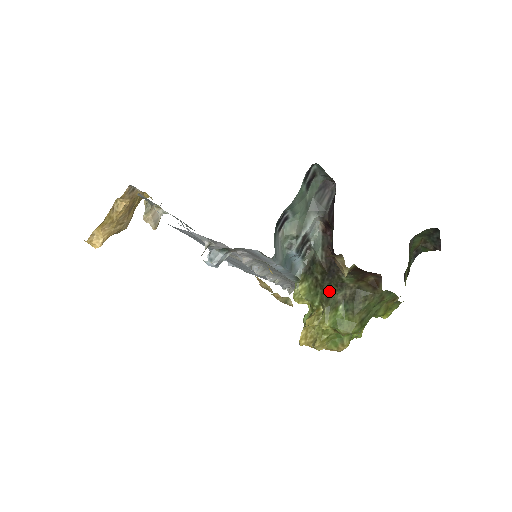
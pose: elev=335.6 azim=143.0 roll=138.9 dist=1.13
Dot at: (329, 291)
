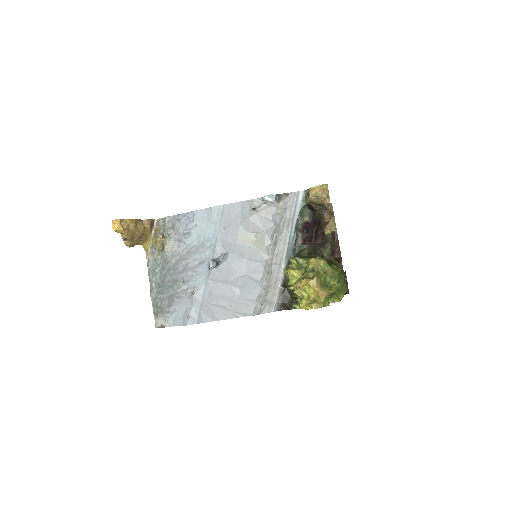
Dot at: occluded
